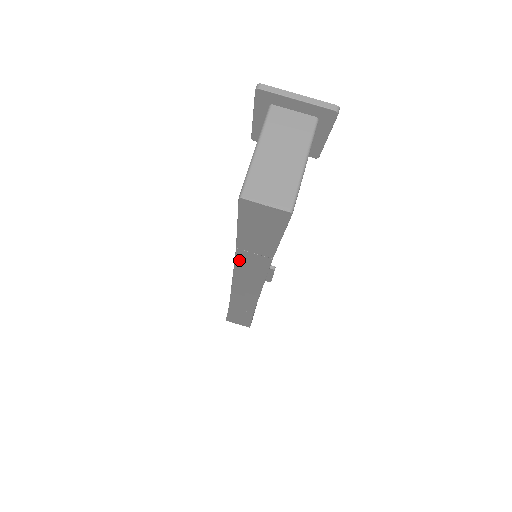
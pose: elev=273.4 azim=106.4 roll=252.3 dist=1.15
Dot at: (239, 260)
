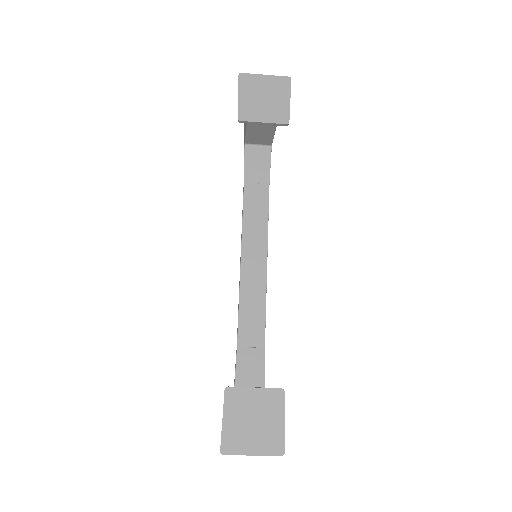
Dot at: (241, 324)
